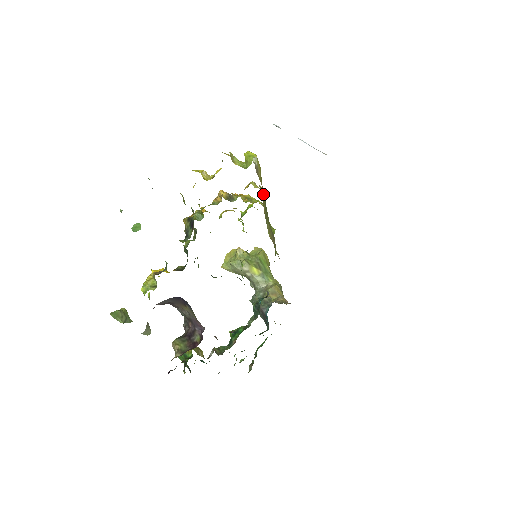
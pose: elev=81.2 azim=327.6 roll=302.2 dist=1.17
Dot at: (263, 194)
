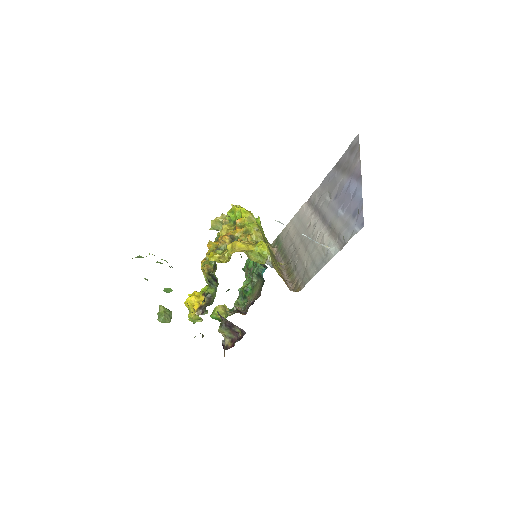
Dot at: (262, 237)
